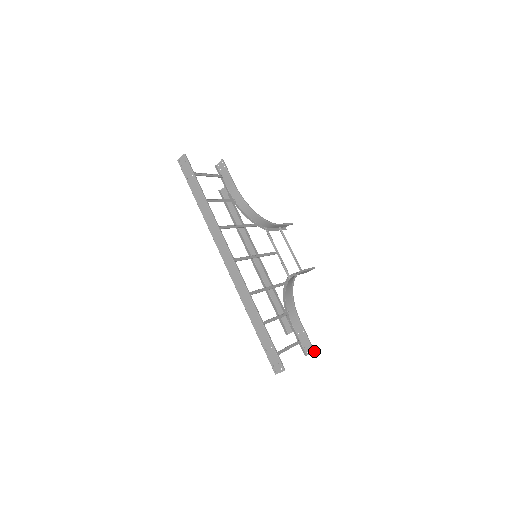
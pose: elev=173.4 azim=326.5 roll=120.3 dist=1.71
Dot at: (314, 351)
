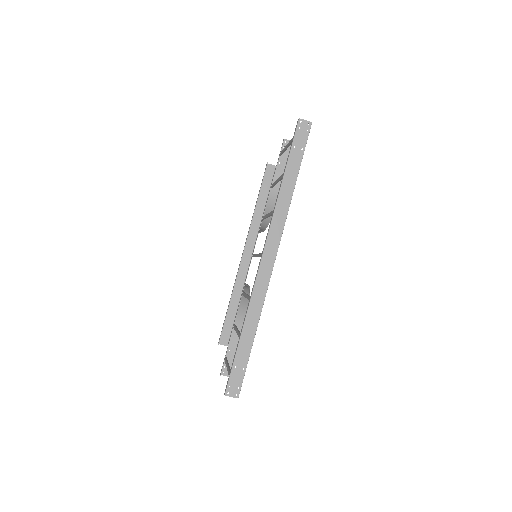
Dot at: occluded
